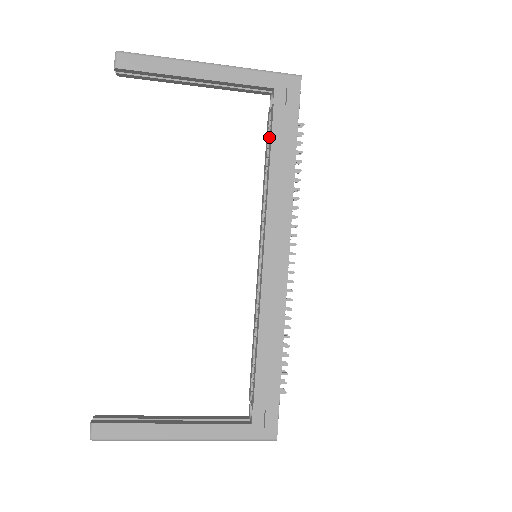
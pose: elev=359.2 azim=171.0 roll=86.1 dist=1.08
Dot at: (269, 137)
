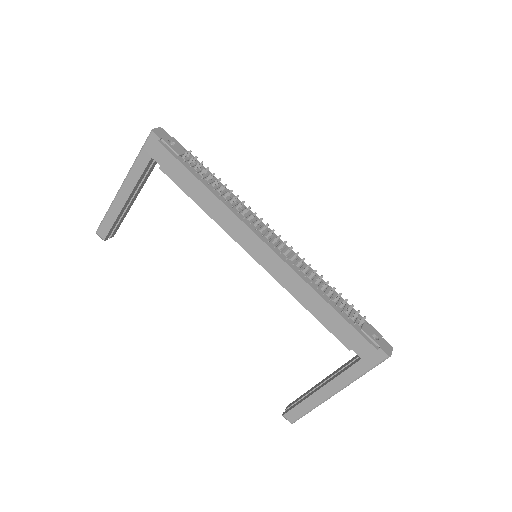
Dot at: occluded
